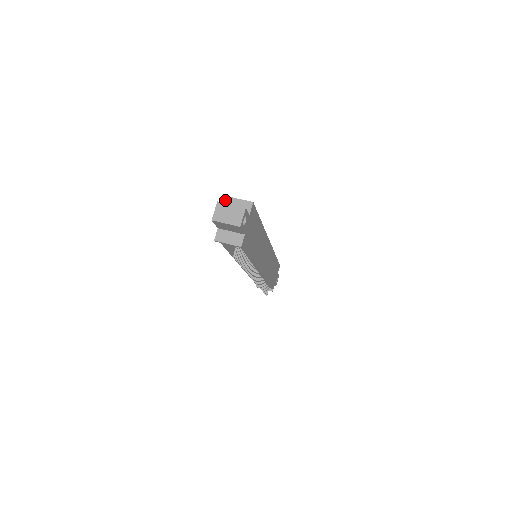
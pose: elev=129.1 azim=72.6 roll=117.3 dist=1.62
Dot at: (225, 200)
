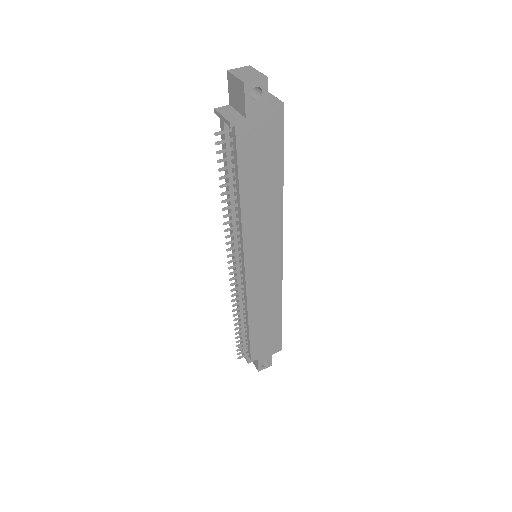
Dot at: occluded
